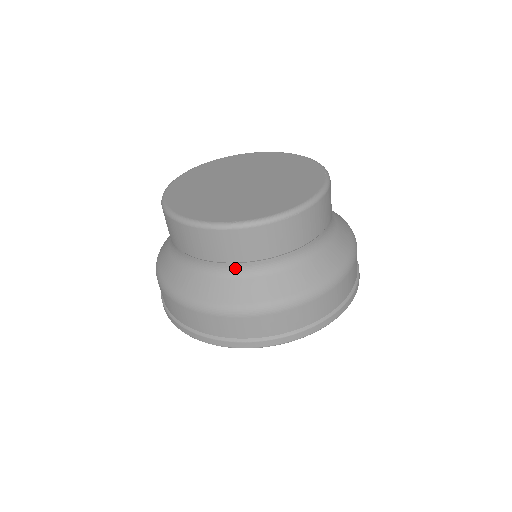
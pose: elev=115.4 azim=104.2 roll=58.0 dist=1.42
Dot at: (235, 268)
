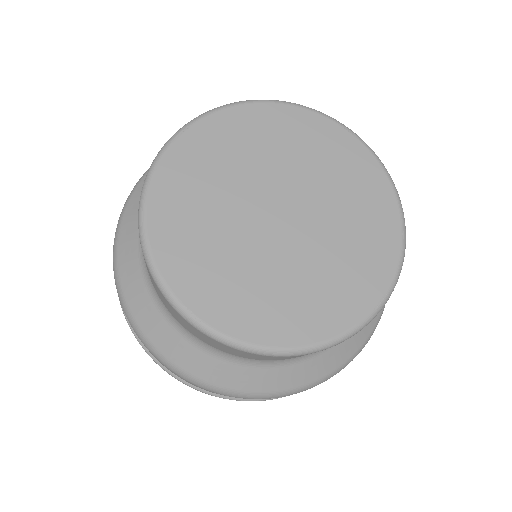
Dot at: occluded
